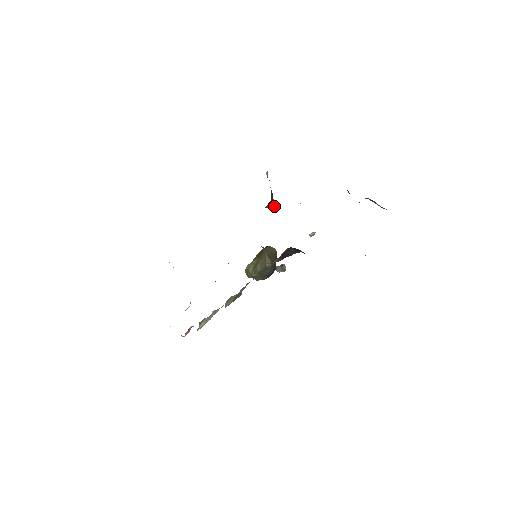
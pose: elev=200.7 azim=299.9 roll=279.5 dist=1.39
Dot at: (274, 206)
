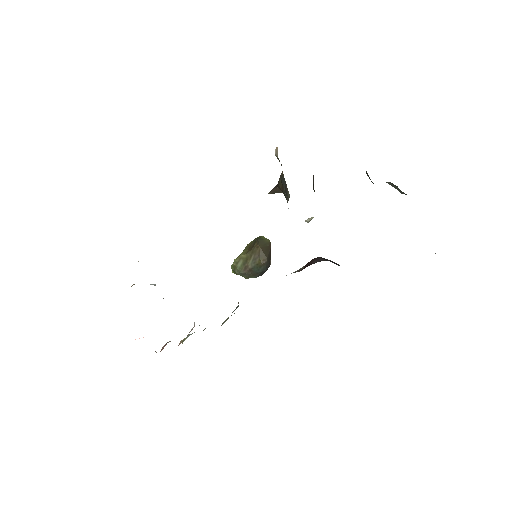
Dot at: (288, 196)
